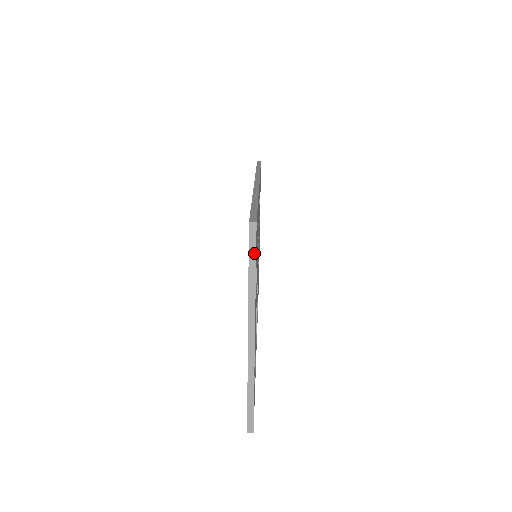
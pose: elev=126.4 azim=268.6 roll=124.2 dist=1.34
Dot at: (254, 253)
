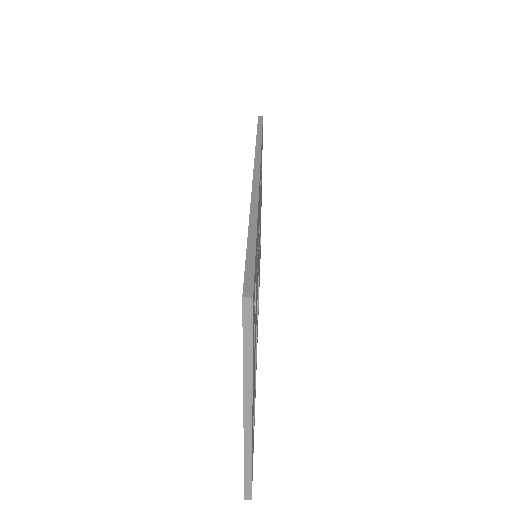
Dot at: (250, 332)
